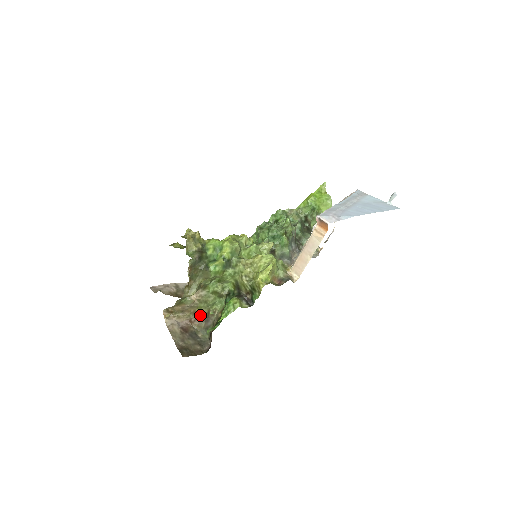
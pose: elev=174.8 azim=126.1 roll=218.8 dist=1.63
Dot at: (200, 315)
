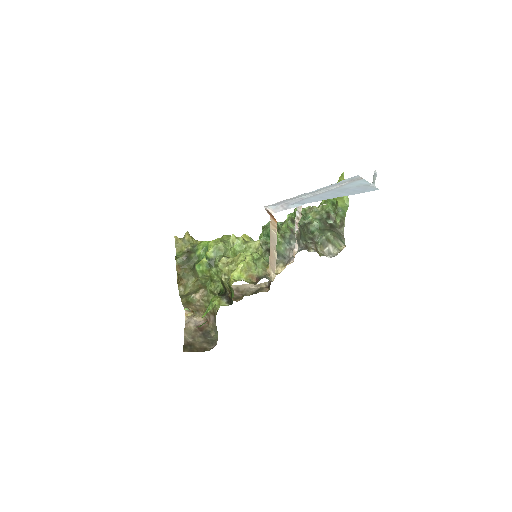
Dot at: (210, 315)
